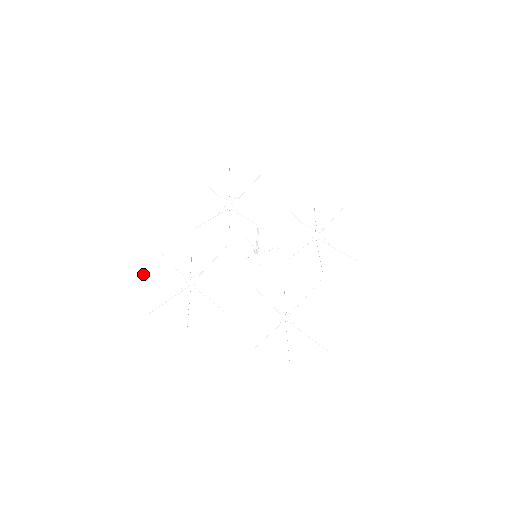
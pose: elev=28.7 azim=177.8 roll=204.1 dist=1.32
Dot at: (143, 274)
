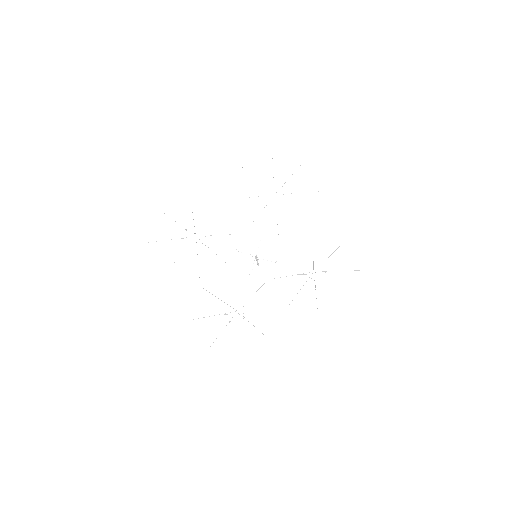
Dot at: (165, 208)
